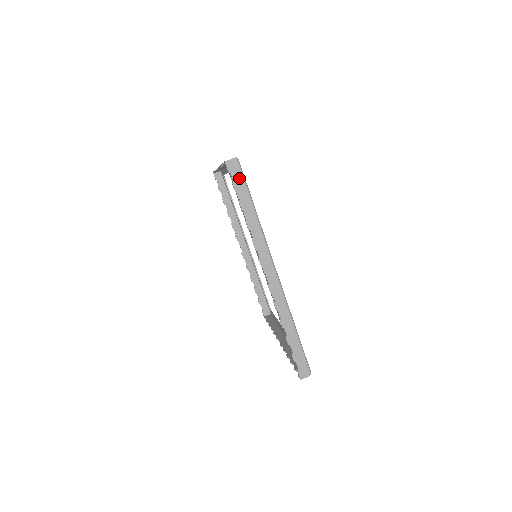
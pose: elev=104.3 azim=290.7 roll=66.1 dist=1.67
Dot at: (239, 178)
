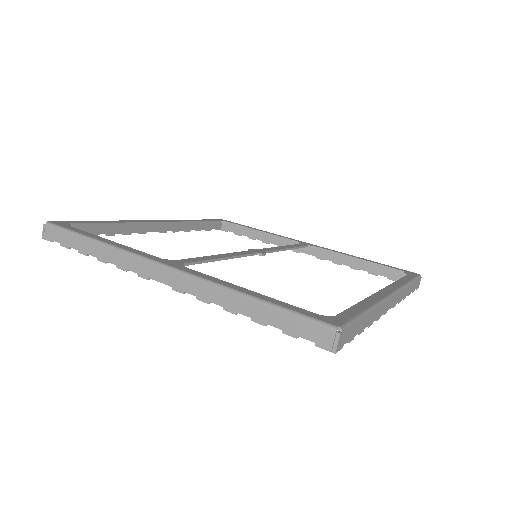
Dot at: (350, 331)
